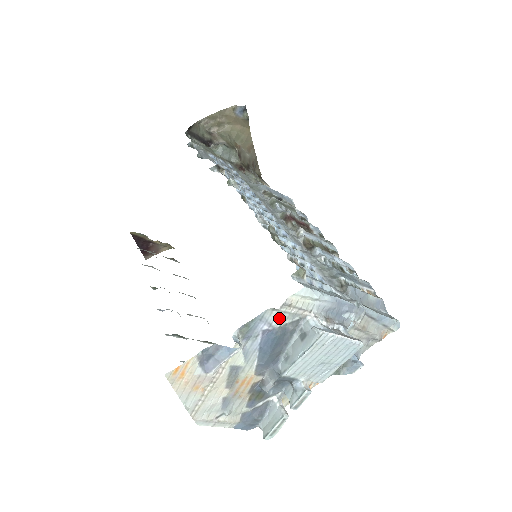
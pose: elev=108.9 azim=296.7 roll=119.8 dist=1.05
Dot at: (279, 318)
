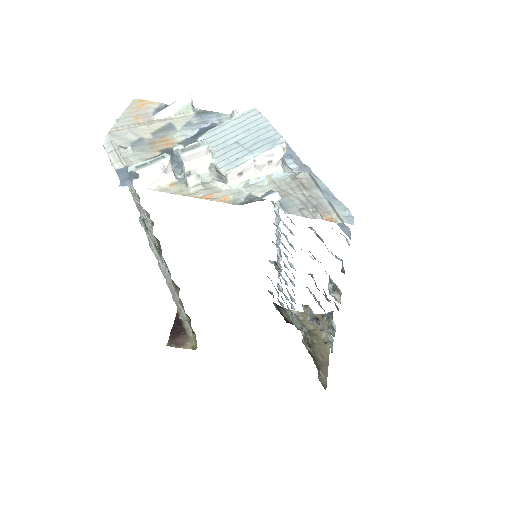
Dot at: occluded
